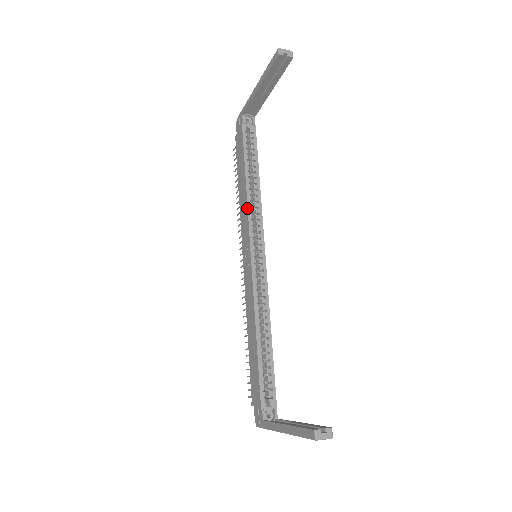
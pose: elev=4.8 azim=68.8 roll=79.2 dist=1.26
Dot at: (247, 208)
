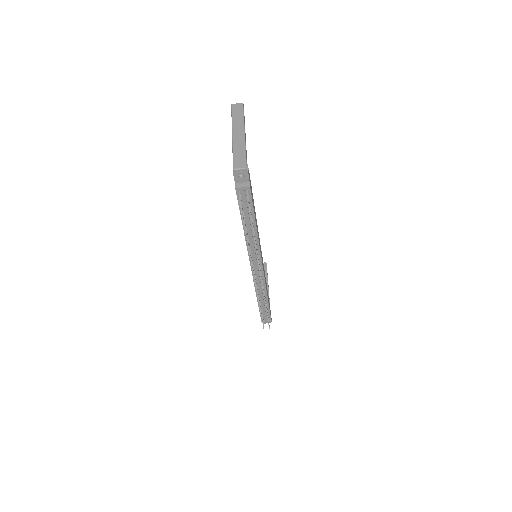
Dot at: occluded
